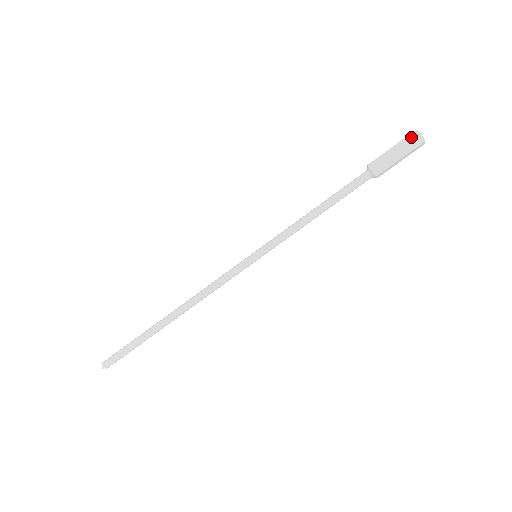
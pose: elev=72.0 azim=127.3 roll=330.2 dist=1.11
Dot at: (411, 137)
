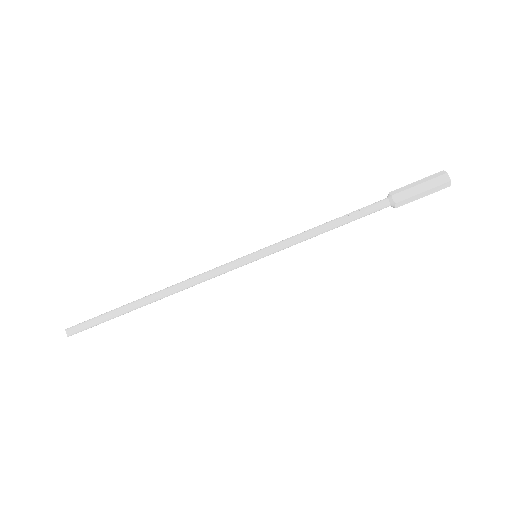
Dot at: (441, 181)
